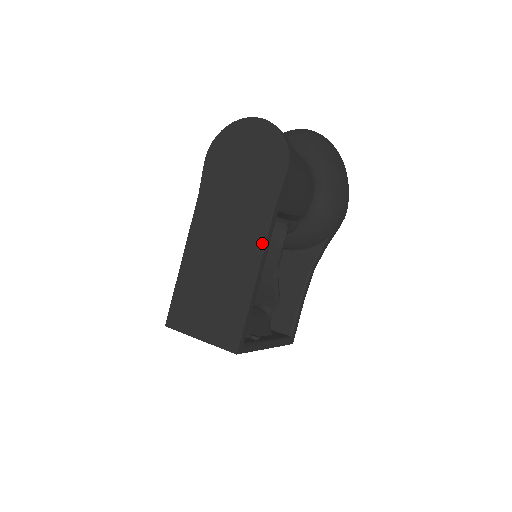
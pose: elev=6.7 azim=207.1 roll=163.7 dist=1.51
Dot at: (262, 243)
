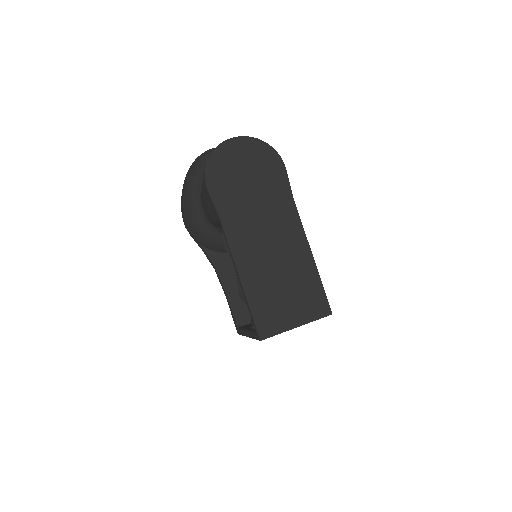
Dot at: (300, 226)
